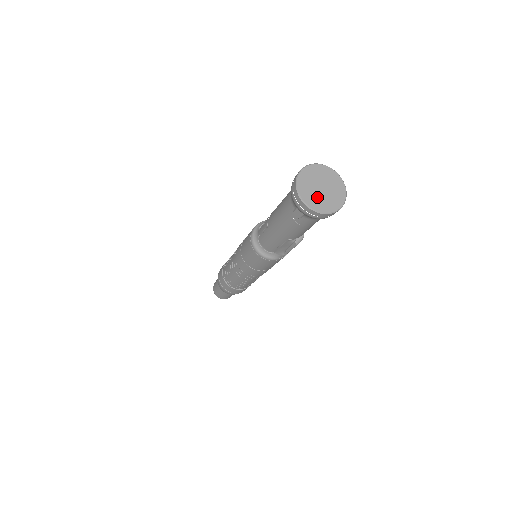
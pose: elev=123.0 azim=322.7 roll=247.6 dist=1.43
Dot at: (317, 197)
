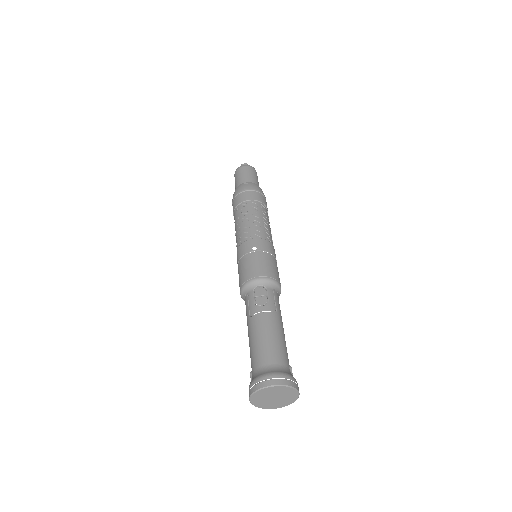
Dot at: (264, 401)
